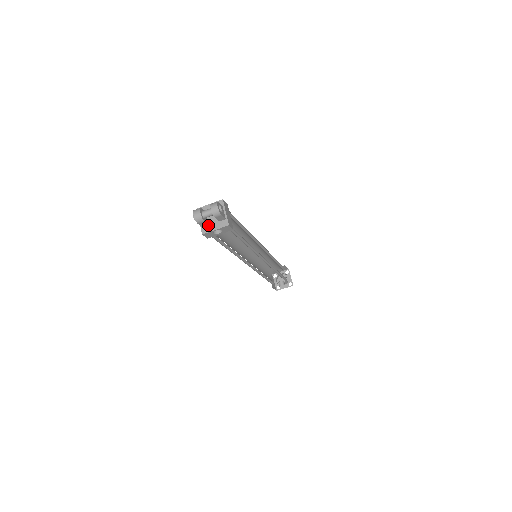
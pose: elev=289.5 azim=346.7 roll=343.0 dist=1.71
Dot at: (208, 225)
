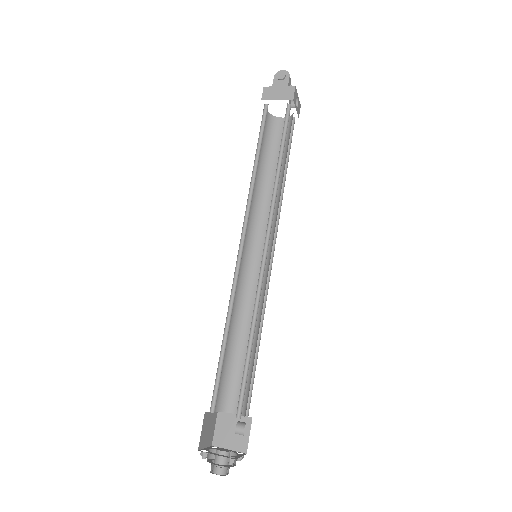
Dot at: occluded
